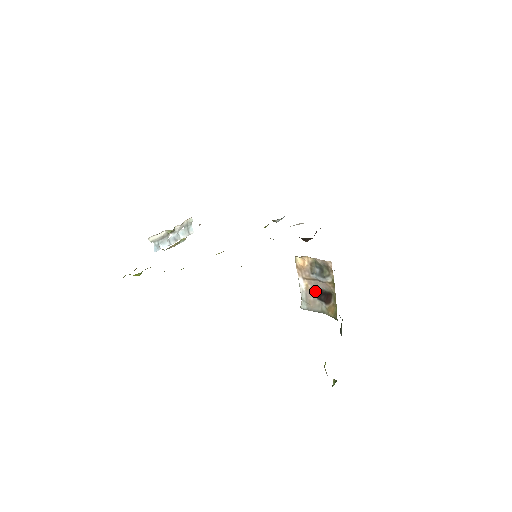
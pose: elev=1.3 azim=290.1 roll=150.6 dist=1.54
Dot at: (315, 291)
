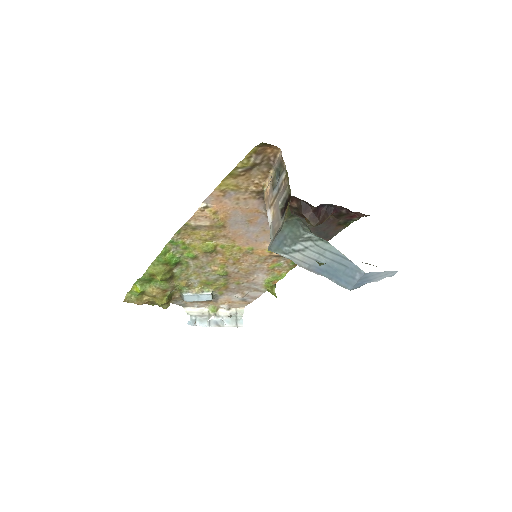
Dot at: (279, 211)
